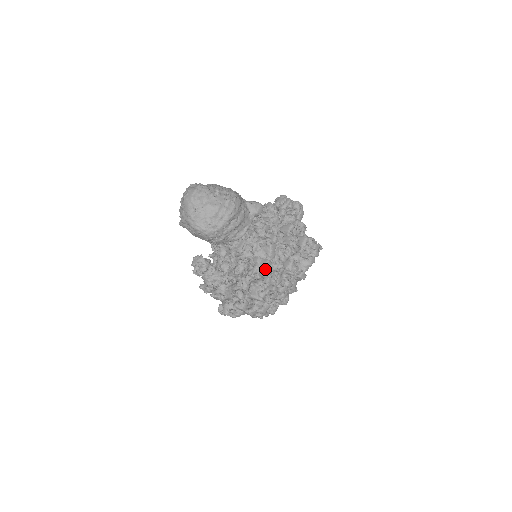
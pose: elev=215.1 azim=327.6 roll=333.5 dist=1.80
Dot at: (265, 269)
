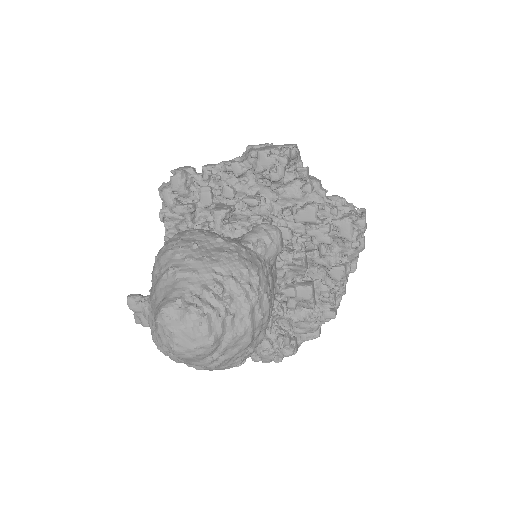
Dot at: (313, 302)
